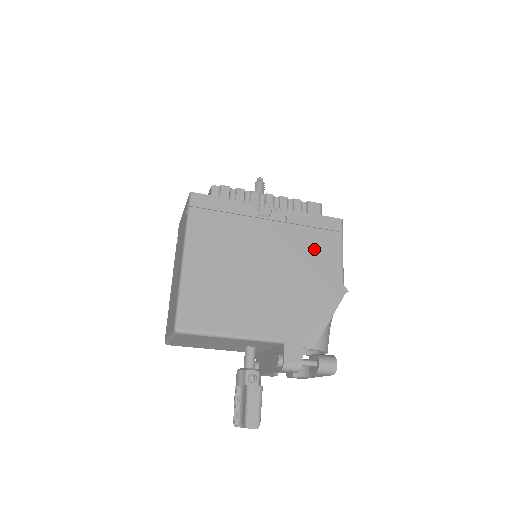
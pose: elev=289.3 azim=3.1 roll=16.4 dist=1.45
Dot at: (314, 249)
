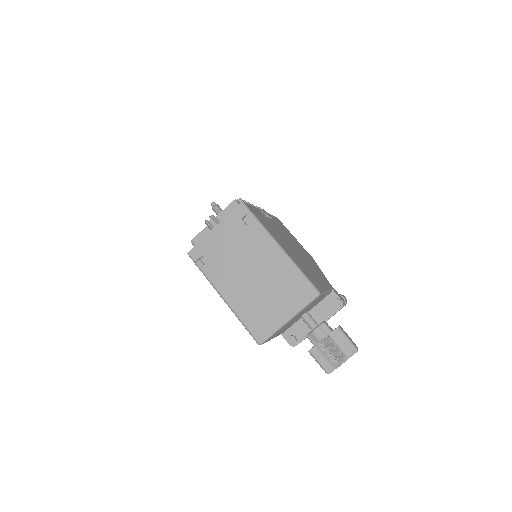
Dot at: (290, 236)
